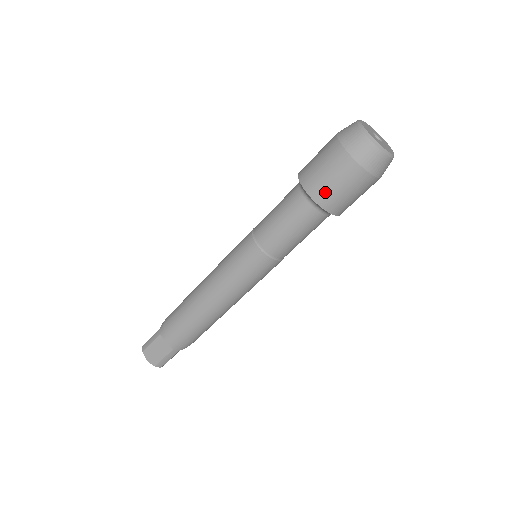
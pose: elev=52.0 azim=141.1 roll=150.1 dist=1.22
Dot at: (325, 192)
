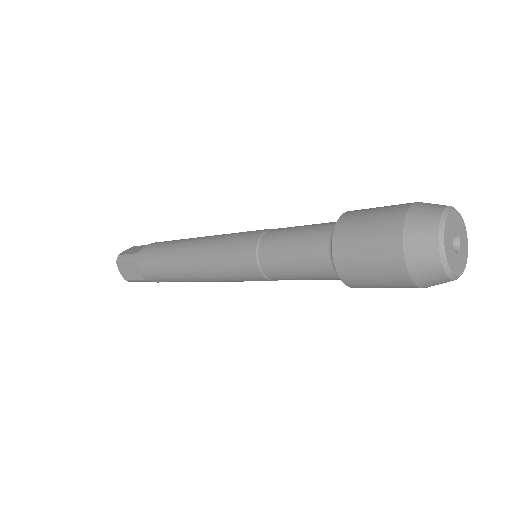
Dot at: (353, 272)
